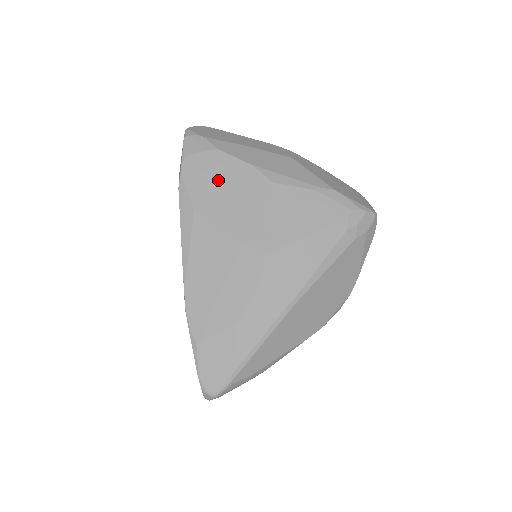
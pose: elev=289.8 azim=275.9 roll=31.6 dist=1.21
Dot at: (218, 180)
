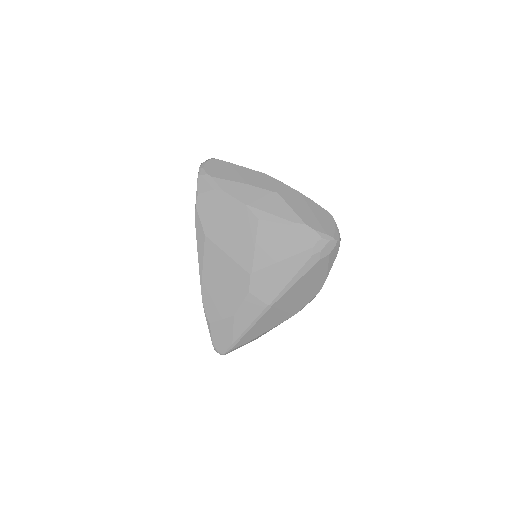
Dot at: (221, 214)
